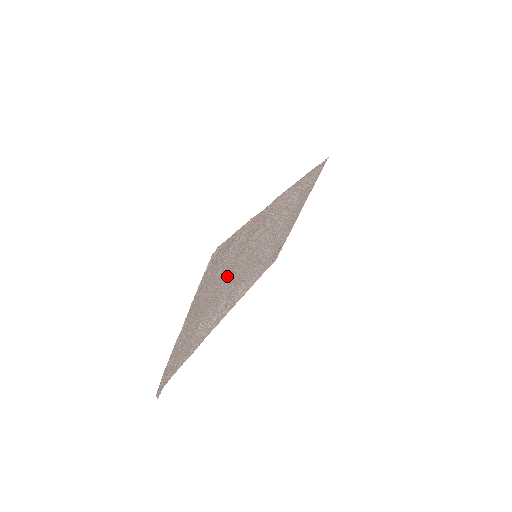
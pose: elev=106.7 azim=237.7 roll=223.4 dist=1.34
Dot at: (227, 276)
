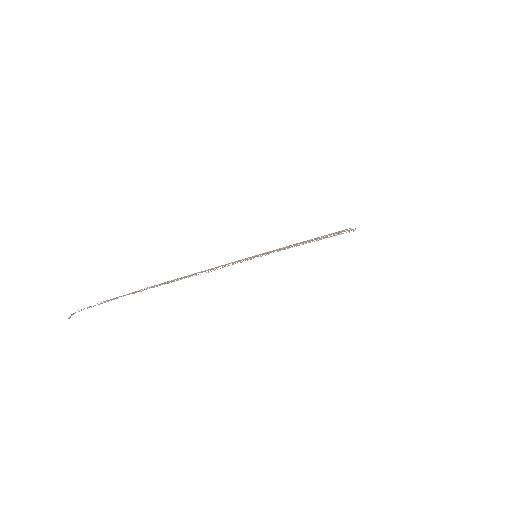
Dot at: occluded
